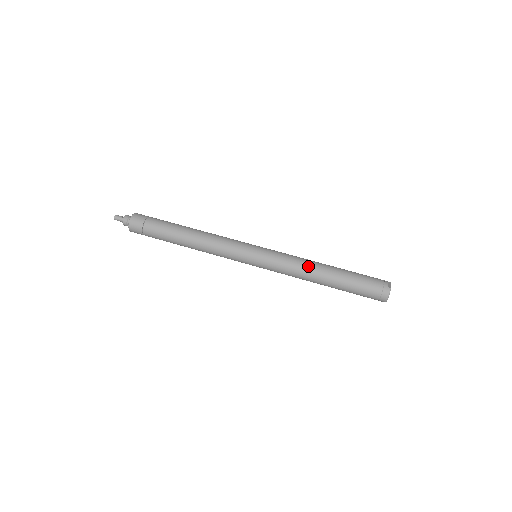
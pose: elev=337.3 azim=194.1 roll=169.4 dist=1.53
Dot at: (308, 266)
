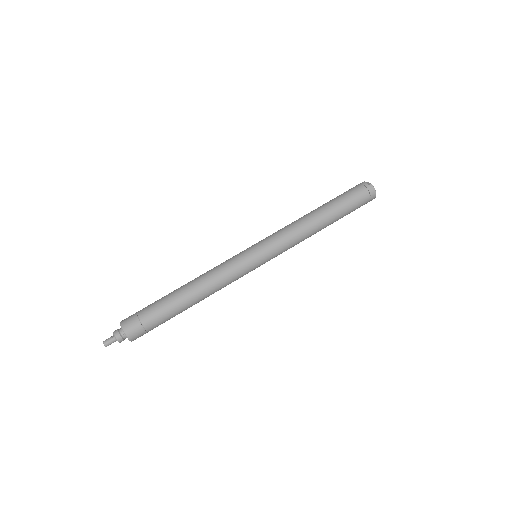
Dot at: (304, 224)
